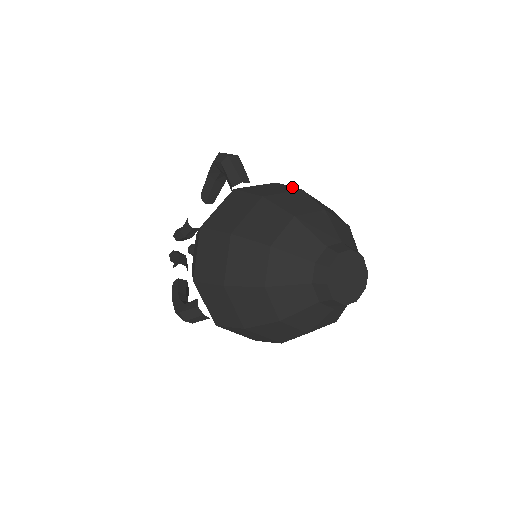
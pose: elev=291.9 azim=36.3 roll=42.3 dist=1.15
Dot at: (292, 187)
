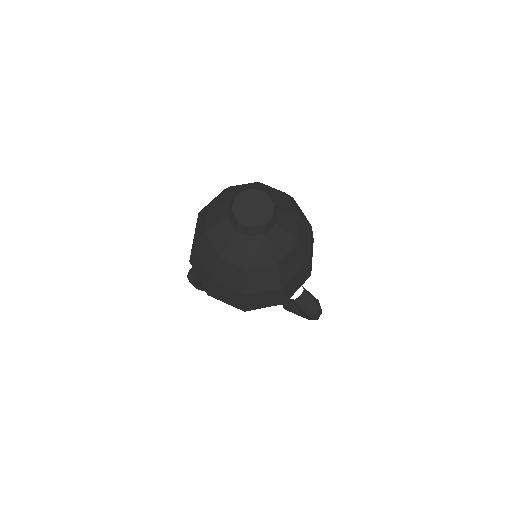
Dot at: occluded
